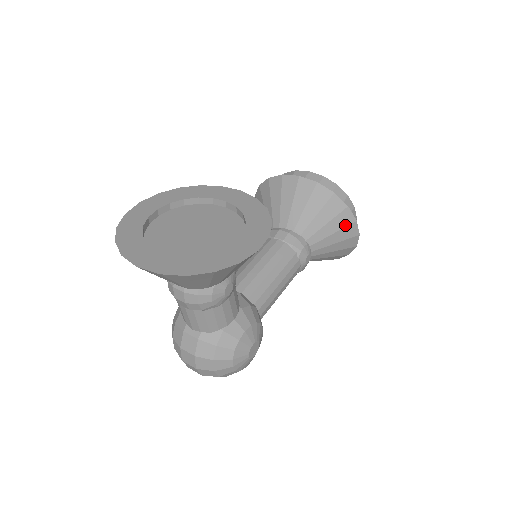
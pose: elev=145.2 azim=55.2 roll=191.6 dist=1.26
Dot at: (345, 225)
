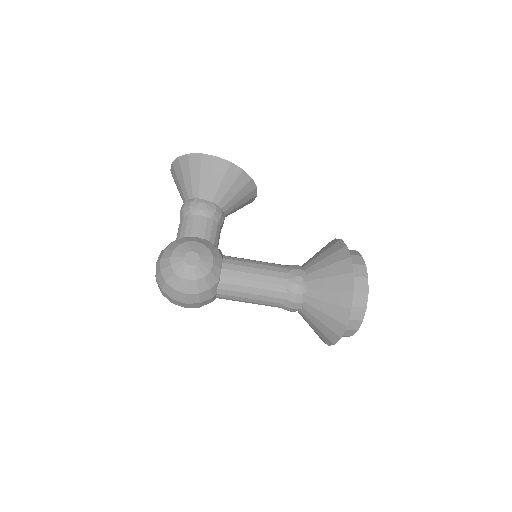
Dot at: (340, 260)
